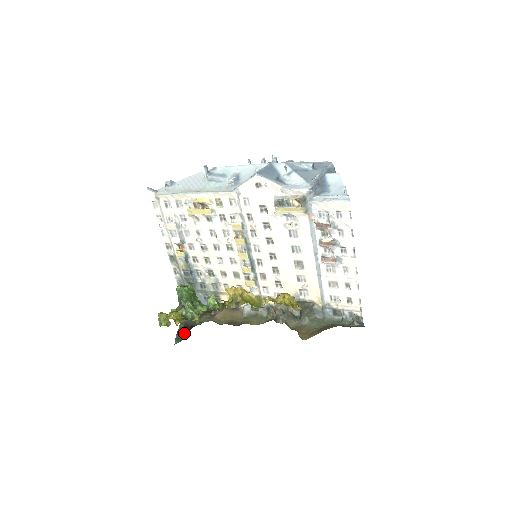
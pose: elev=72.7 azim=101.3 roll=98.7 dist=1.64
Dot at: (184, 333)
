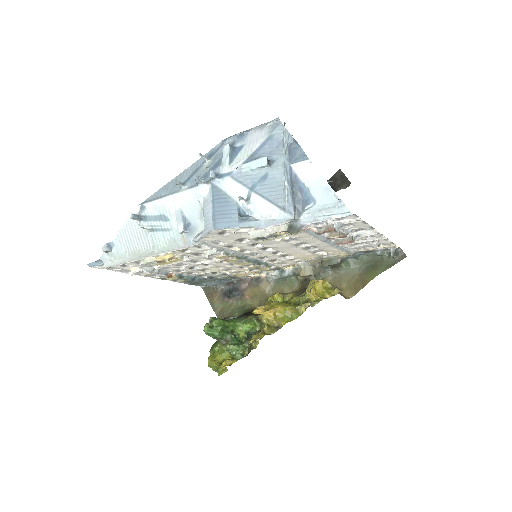
Dot at: occluded
